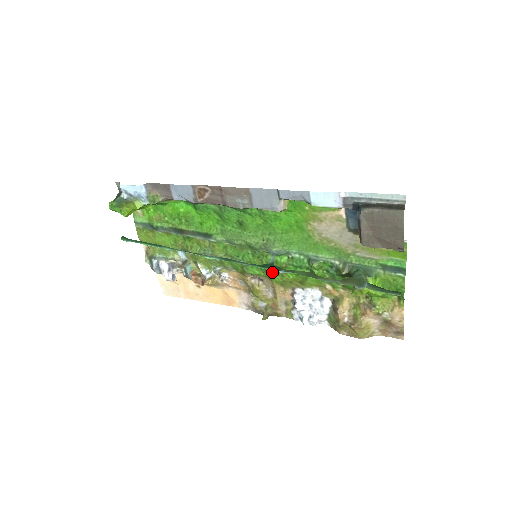
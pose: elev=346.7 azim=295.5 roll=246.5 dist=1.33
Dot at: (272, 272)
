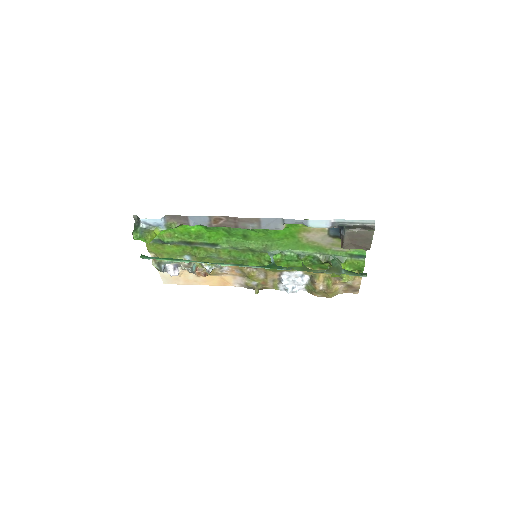
Dot at: occluded
